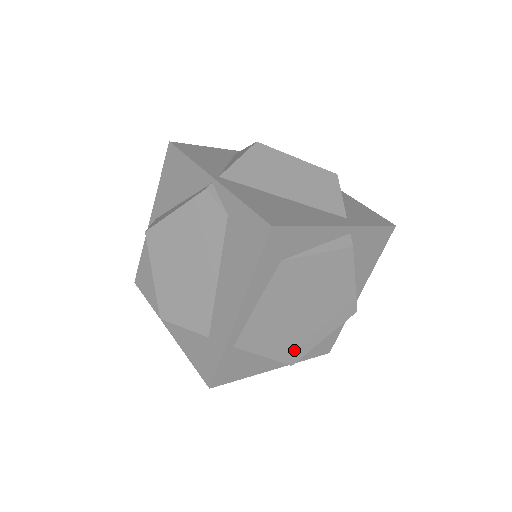
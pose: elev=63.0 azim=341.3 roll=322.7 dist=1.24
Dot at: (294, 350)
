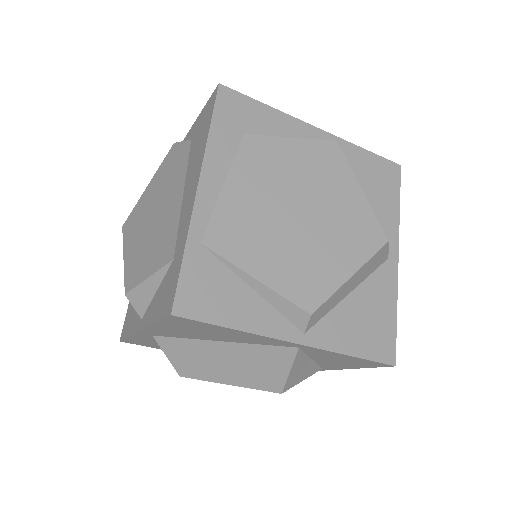
Dot at: (305, 283)
